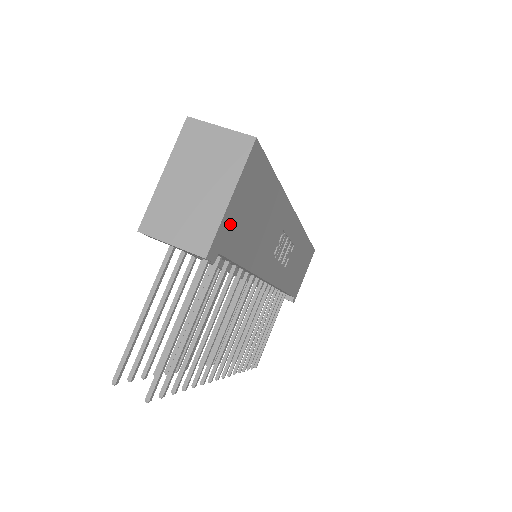
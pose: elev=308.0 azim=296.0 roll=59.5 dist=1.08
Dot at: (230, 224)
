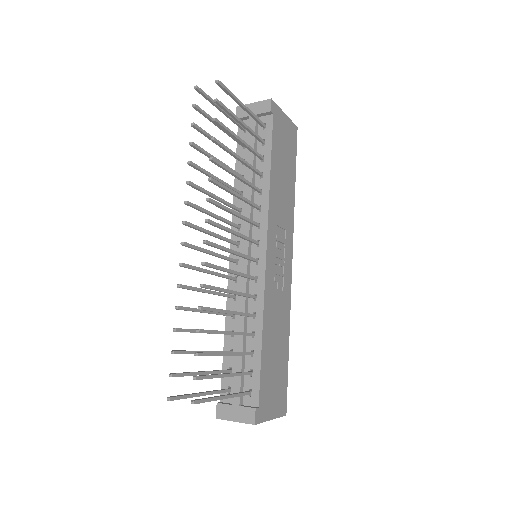
Dot at: (280, 121)
